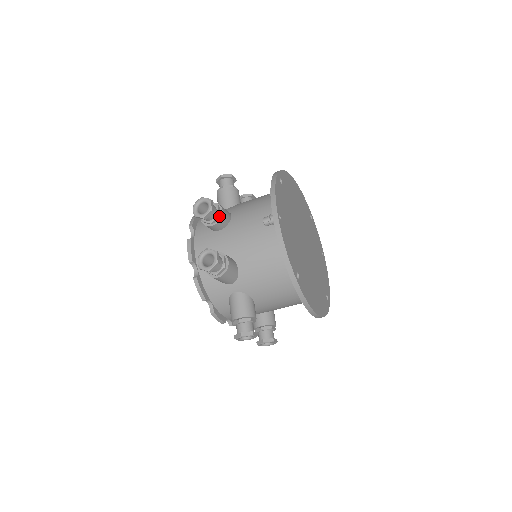
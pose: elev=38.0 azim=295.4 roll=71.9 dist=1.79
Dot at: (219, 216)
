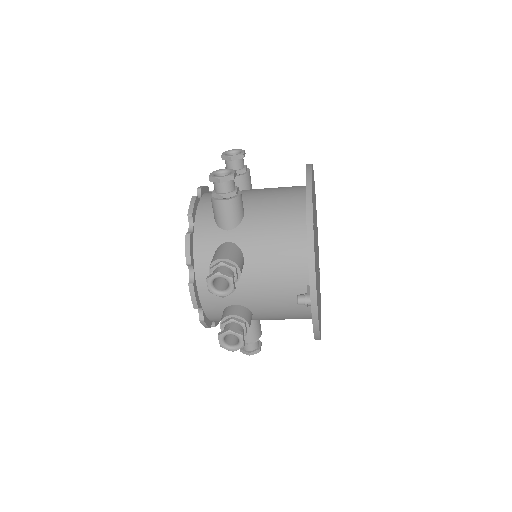
Dot at: (237, 280)
